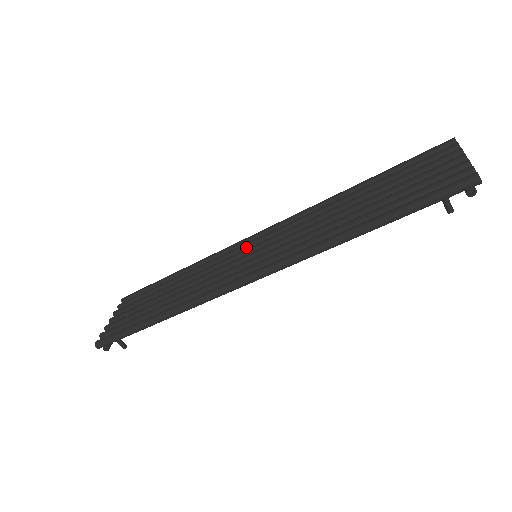
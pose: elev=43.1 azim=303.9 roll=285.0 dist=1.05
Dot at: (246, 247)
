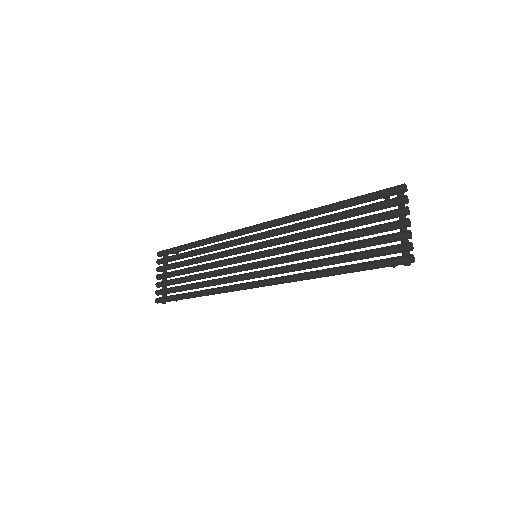
Dot at: (246, 242)
